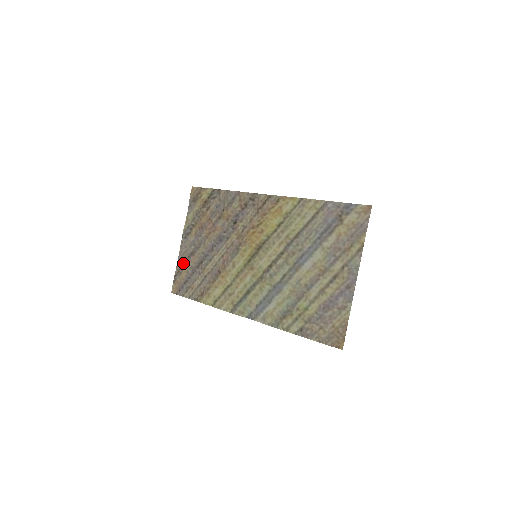
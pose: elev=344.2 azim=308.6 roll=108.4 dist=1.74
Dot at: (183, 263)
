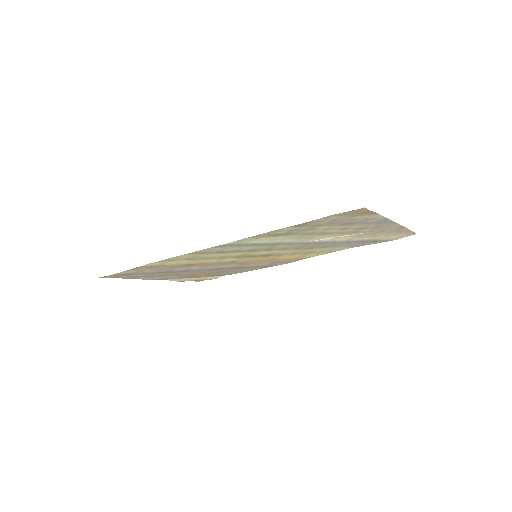
Dot at: (142, 277)
